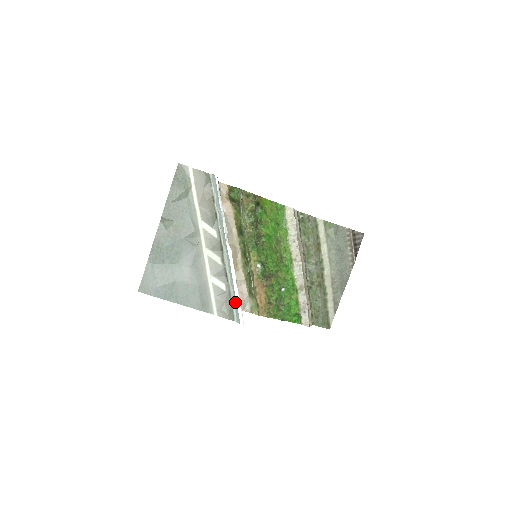
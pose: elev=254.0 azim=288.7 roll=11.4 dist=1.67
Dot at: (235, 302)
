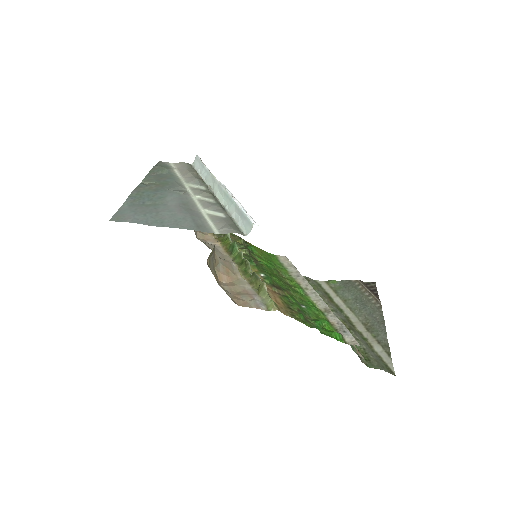
Dot at: (240, 216)
